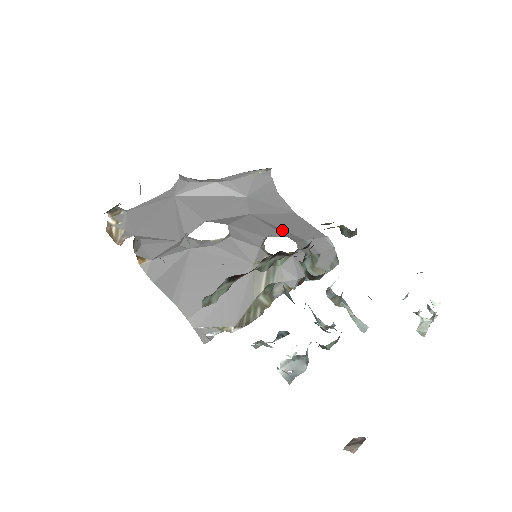
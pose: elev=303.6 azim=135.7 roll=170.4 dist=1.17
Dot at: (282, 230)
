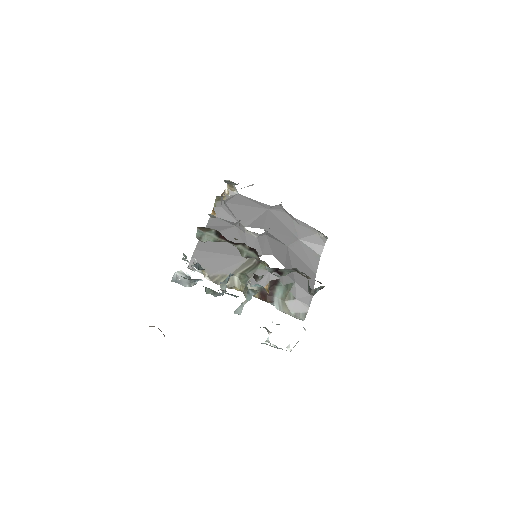
Dot at: (290, 266)
